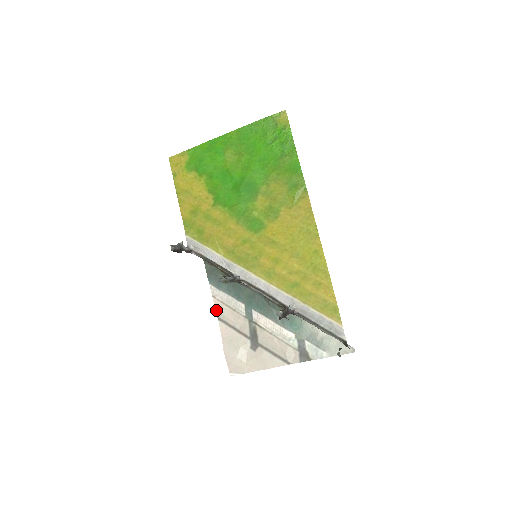
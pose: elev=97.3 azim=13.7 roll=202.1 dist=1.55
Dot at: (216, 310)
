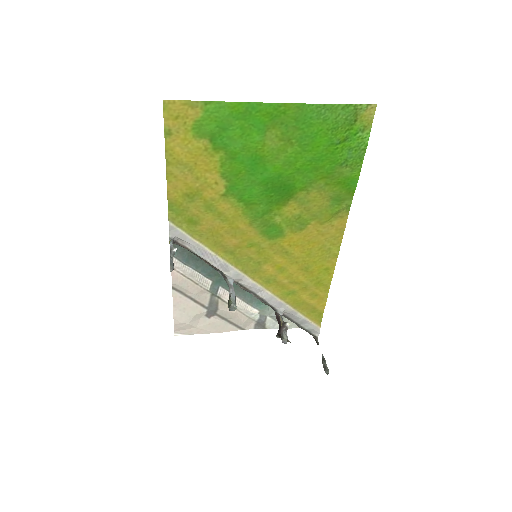
Dot at: (173, 282)
